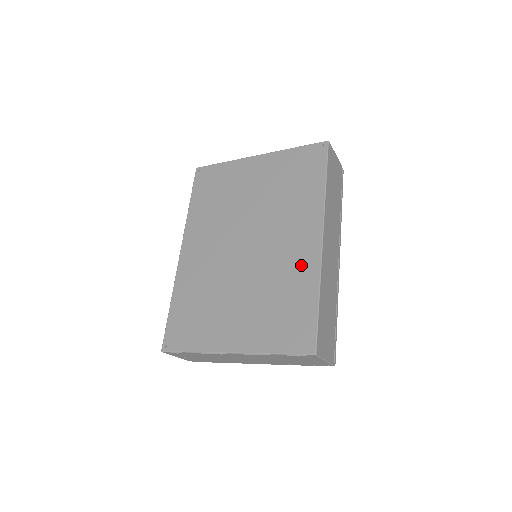
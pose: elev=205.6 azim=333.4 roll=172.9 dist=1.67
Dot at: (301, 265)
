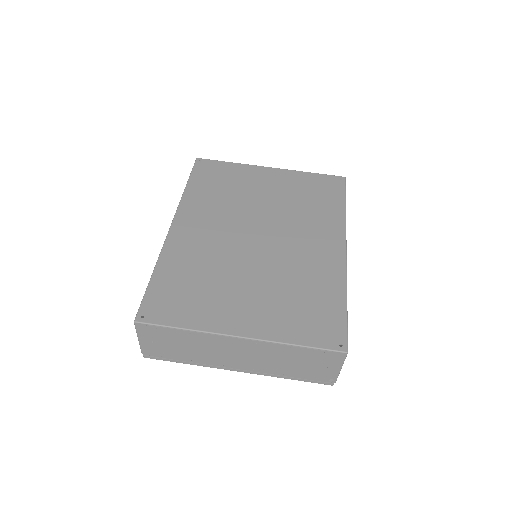
Dot at: (325, 267)
